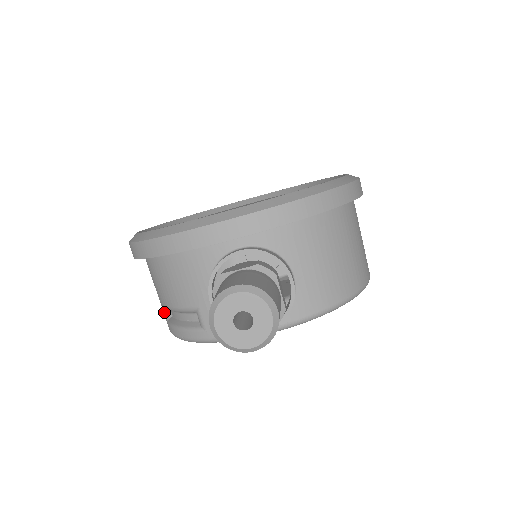
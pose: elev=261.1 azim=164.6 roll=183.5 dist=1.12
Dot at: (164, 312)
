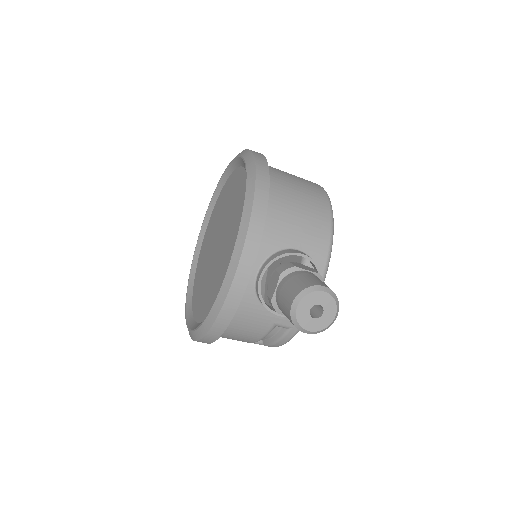
Dot at: occluded
